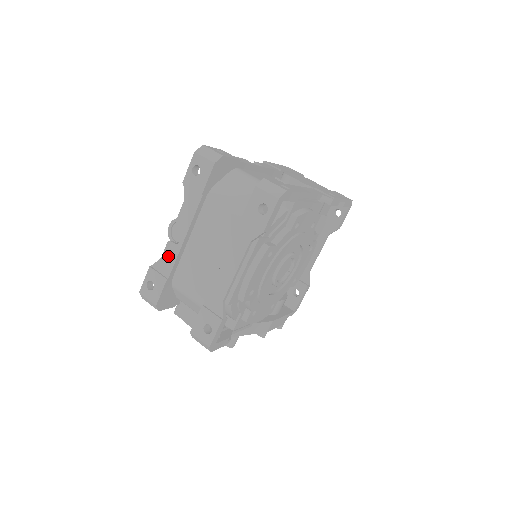
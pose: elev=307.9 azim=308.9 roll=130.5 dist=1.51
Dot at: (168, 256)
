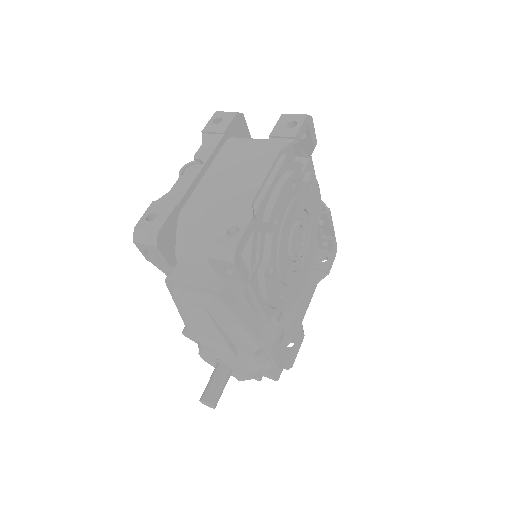
Dot at: (179, 187)
